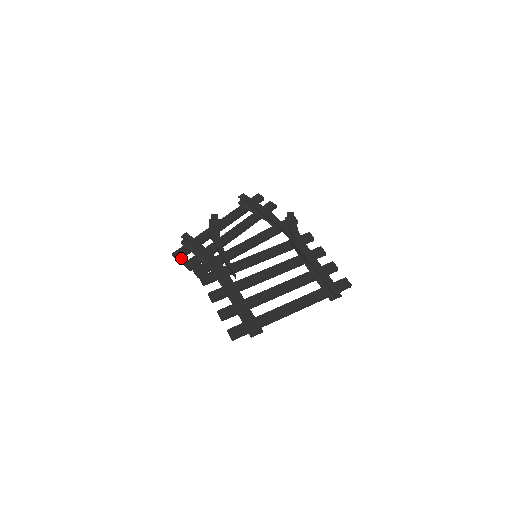
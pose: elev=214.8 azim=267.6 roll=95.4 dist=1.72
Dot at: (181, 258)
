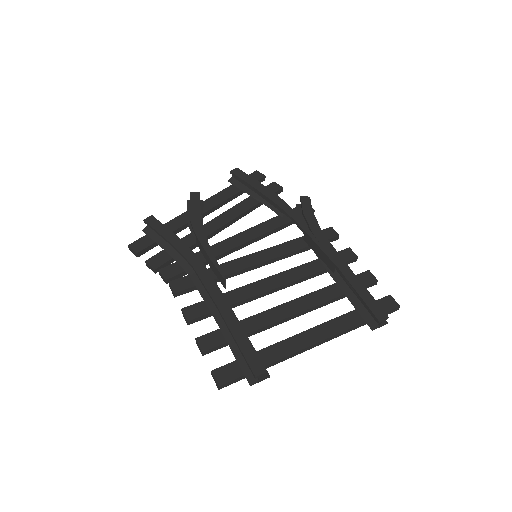
Dot at: (142, 253)
